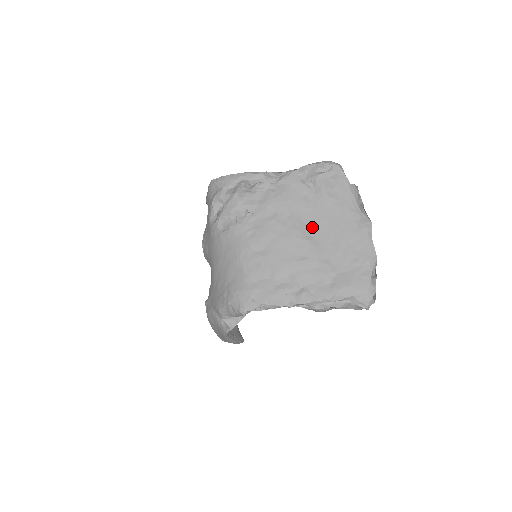
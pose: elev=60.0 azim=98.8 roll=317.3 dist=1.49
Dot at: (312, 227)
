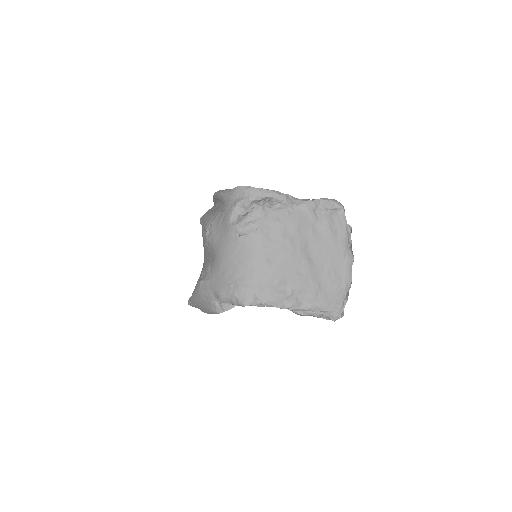
Dot at: (313, 251)
